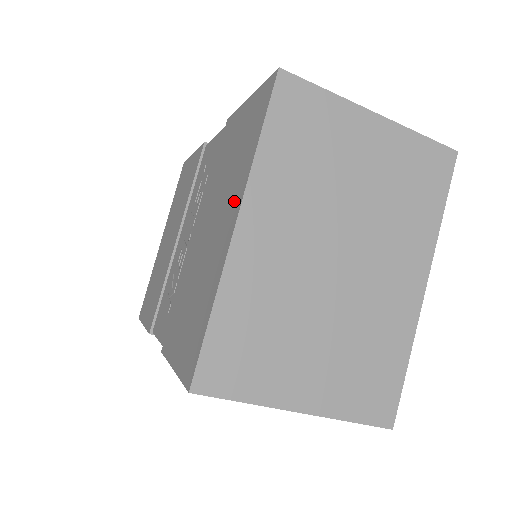
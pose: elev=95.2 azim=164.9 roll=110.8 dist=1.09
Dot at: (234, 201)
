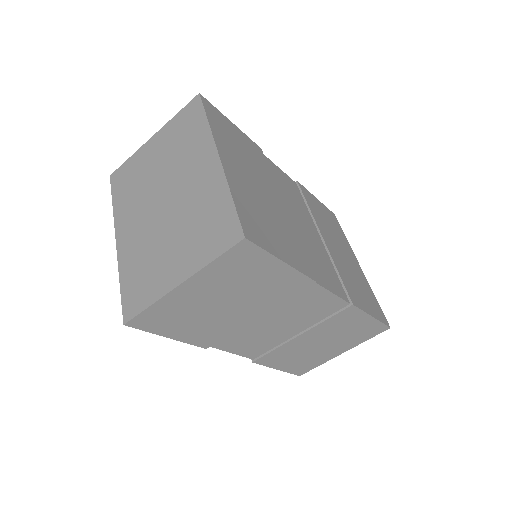
Dot at: occluded
